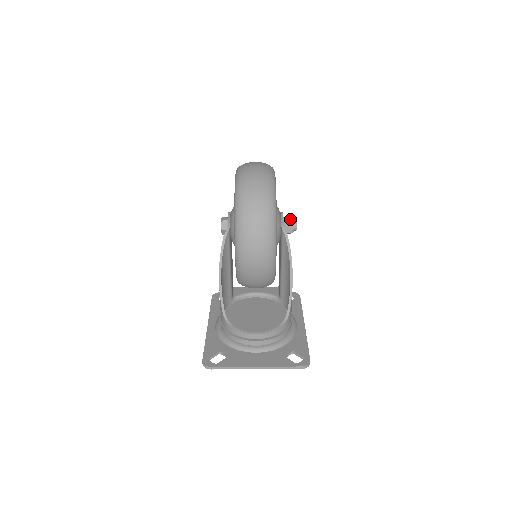
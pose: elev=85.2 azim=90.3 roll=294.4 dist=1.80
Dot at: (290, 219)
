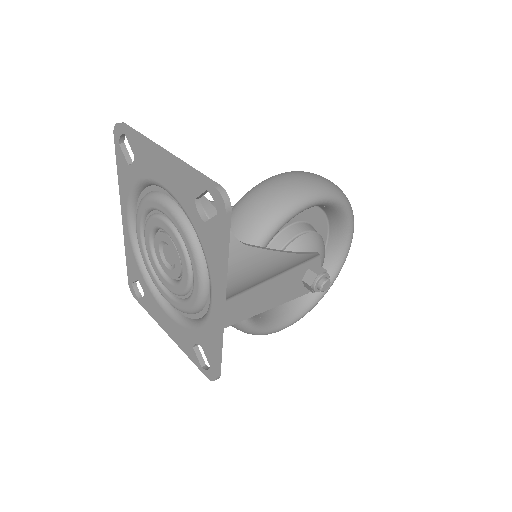
Dot at: occluded
